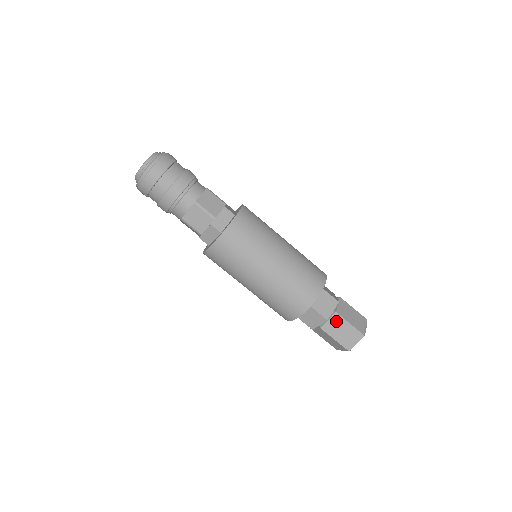
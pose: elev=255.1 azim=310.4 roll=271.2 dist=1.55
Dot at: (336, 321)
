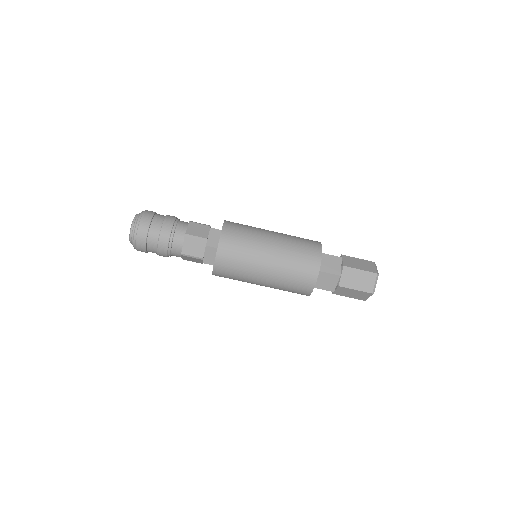
Dot at: (342, 290)
